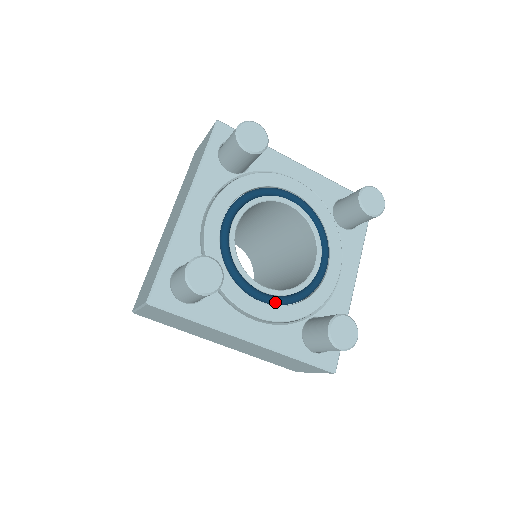
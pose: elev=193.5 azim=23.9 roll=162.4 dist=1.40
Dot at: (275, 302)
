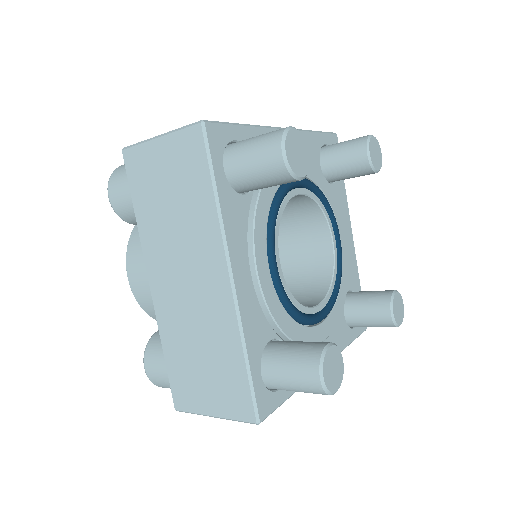
Dot at: (329, 313)
